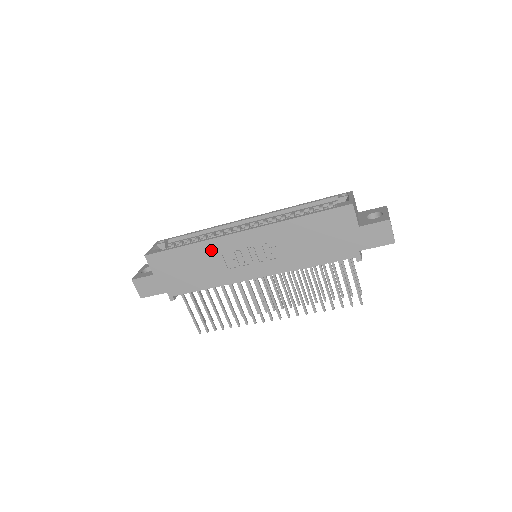
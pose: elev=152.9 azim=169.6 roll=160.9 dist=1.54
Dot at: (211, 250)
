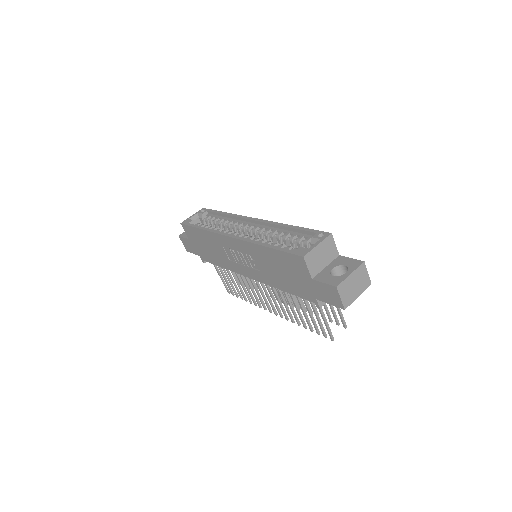
Dot at: (216, 240)
